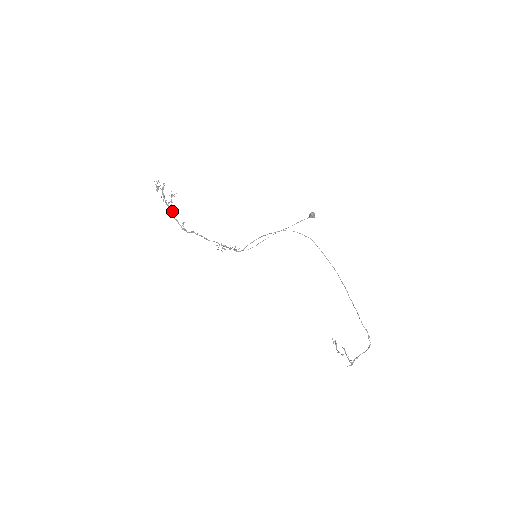
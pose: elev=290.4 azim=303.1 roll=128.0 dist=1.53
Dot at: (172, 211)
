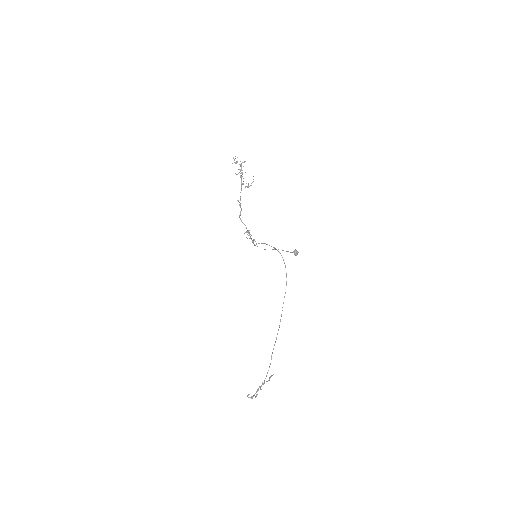
Dot at: (246, 186)
